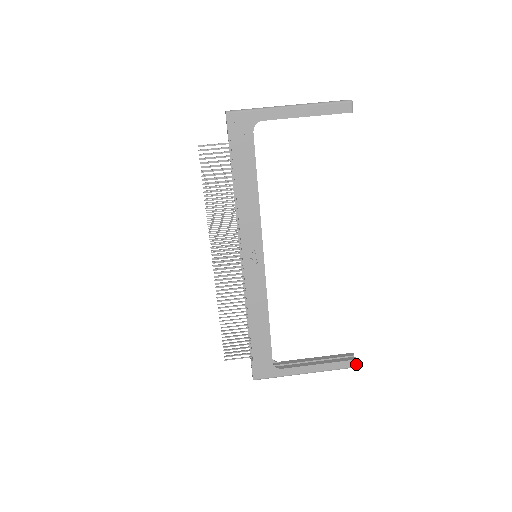
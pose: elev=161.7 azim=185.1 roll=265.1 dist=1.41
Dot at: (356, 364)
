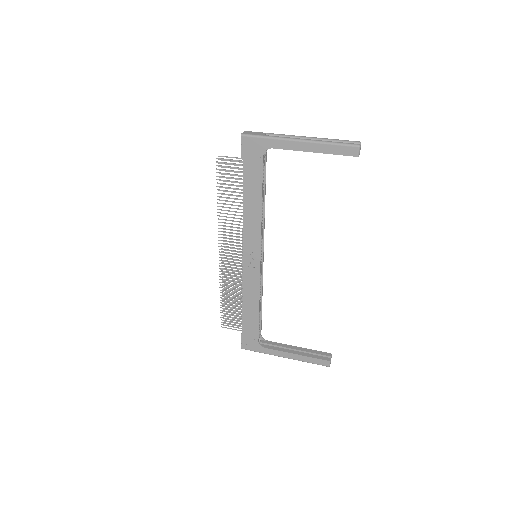
Dot at: occluded
